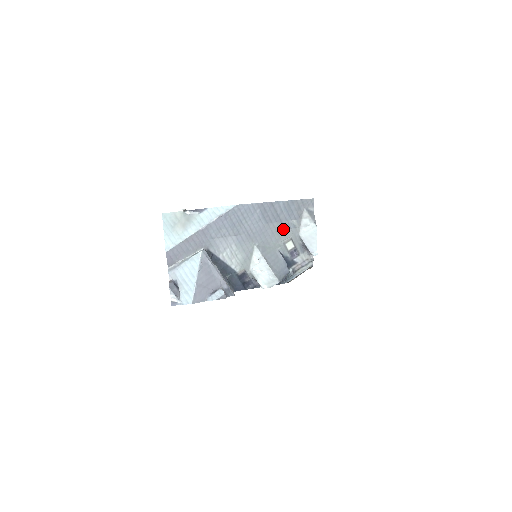
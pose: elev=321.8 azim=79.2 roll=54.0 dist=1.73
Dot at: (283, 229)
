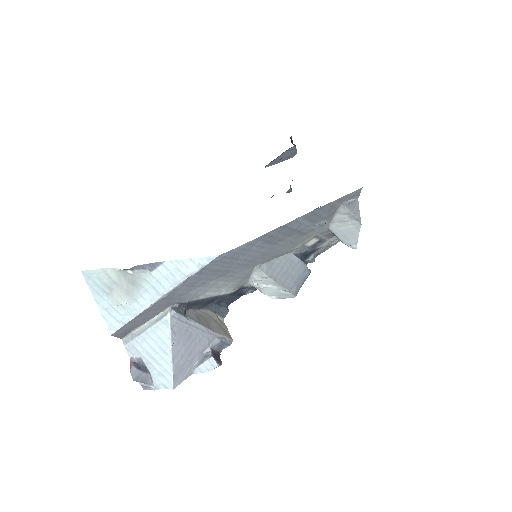
Dot at: (302, 236)
